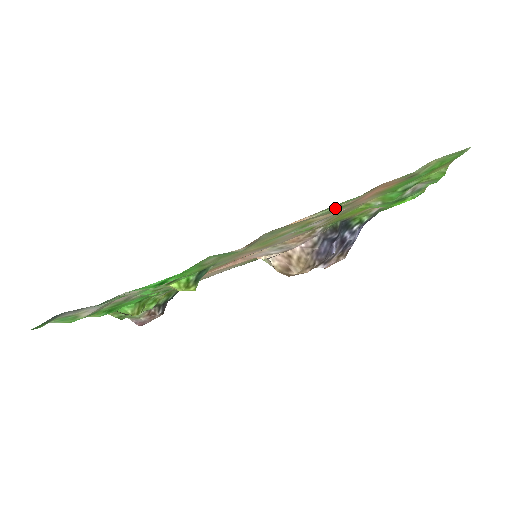
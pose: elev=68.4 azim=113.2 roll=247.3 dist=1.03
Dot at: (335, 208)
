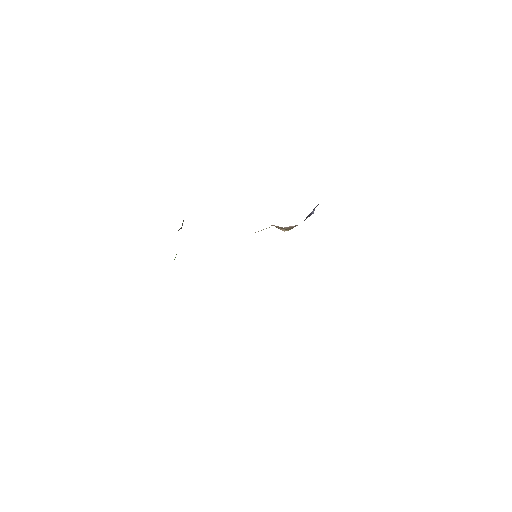
Dot at: occluded
